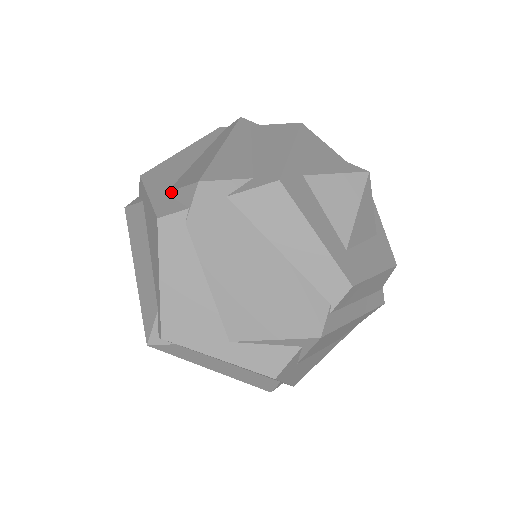
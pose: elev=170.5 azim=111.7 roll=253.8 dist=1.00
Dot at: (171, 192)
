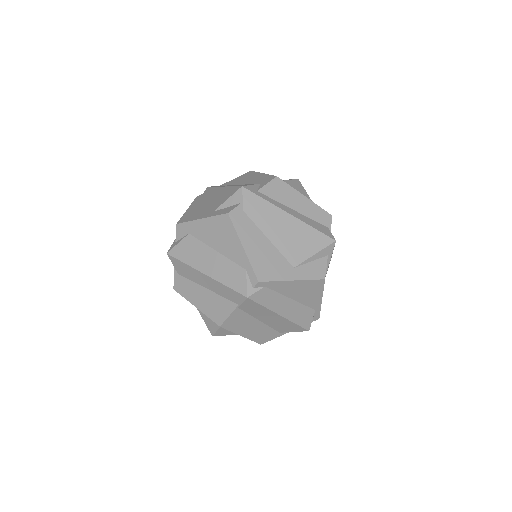
Dot at: (219, 208)
